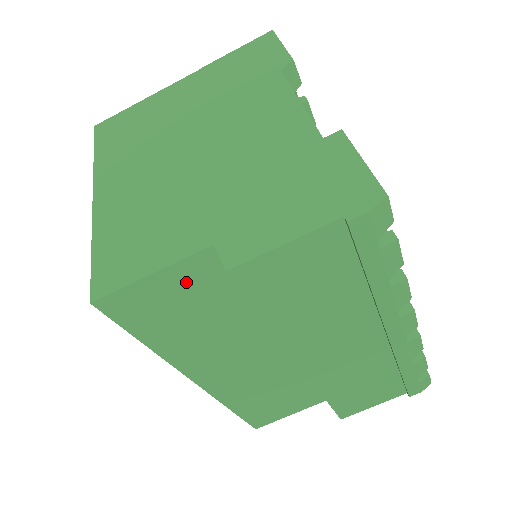
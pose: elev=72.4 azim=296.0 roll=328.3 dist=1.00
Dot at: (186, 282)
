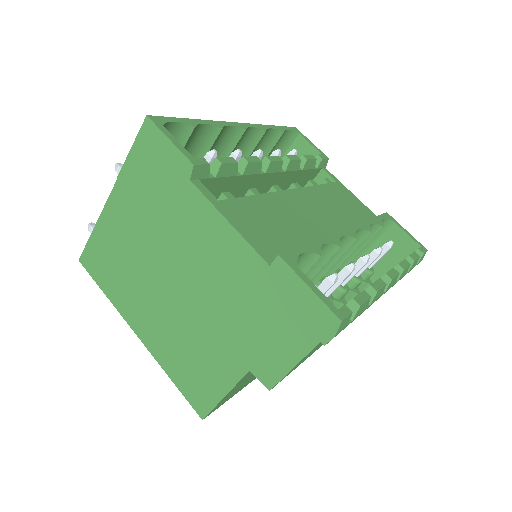
Dot at: (244, 379)
